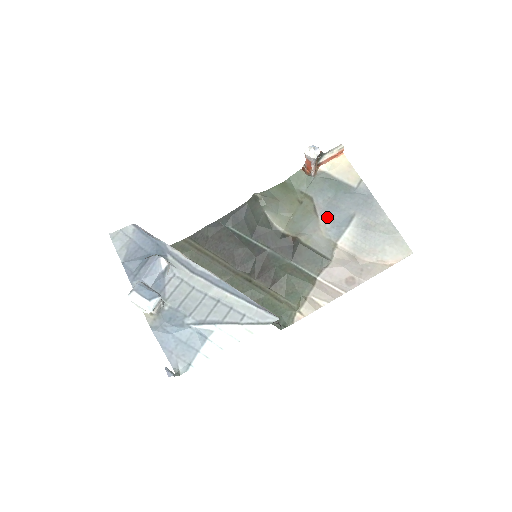
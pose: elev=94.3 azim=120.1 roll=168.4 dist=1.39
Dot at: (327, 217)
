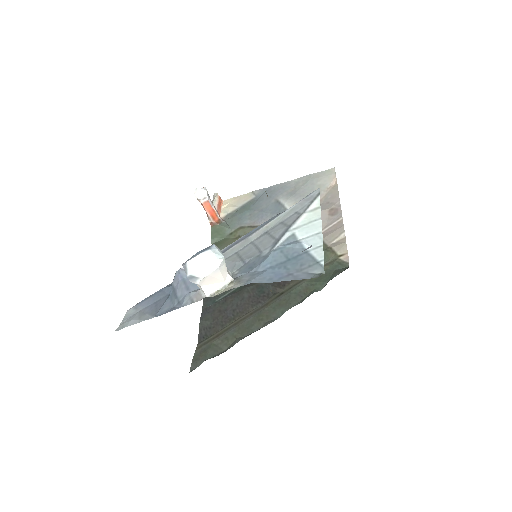
Dot at: (265, 219)
